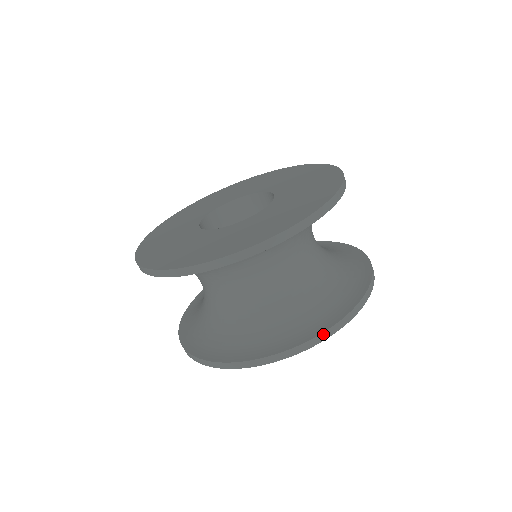
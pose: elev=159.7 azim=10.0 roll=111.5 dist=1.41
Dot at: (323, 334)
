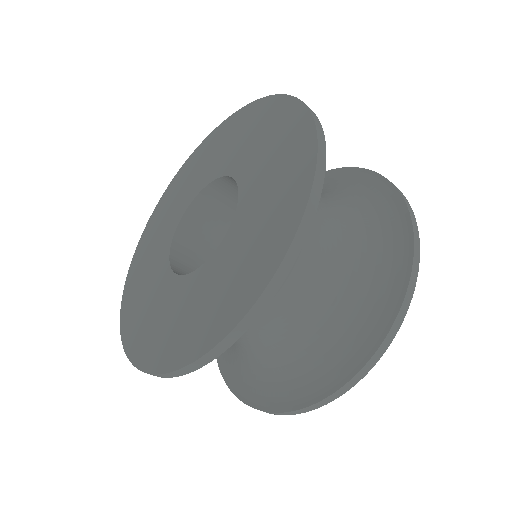
Dot at: (398, 316)
